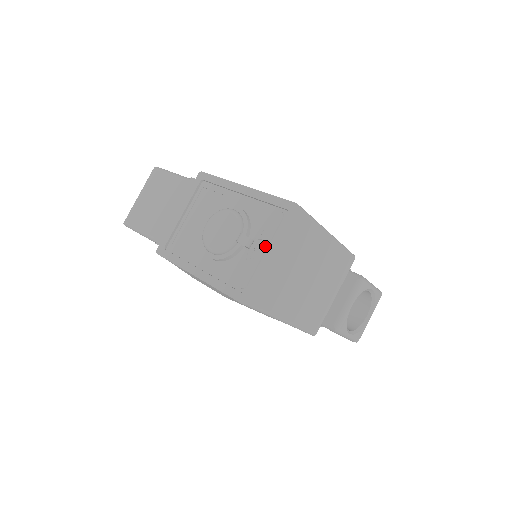
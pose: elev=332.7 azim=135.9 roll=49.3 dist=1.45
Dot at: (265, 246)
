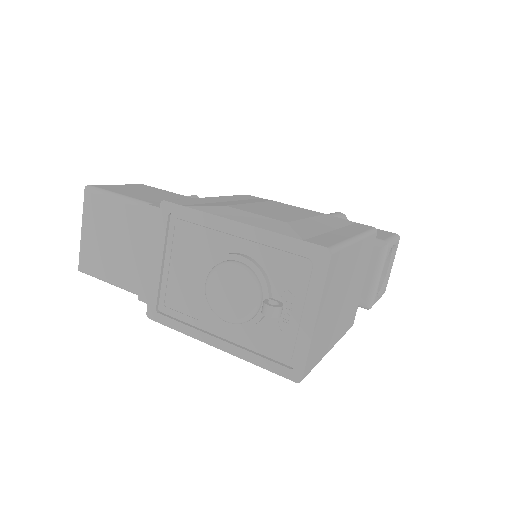
Dot at: (300, 307)
